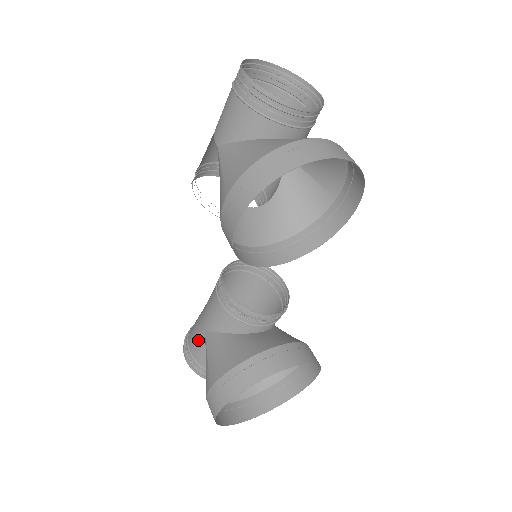
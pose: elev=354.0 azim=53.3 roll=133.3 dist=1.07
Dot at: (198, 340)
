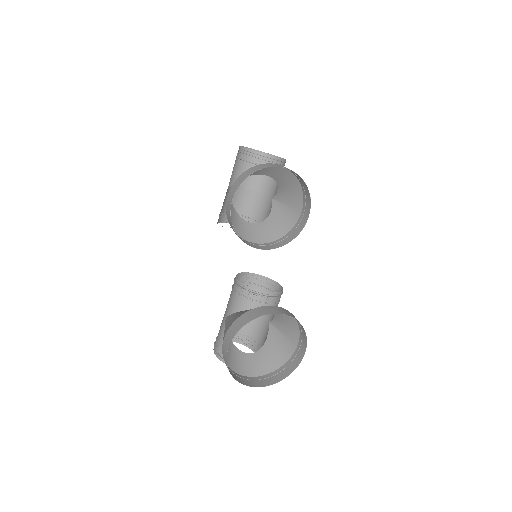
Dot at: (222, 329)
